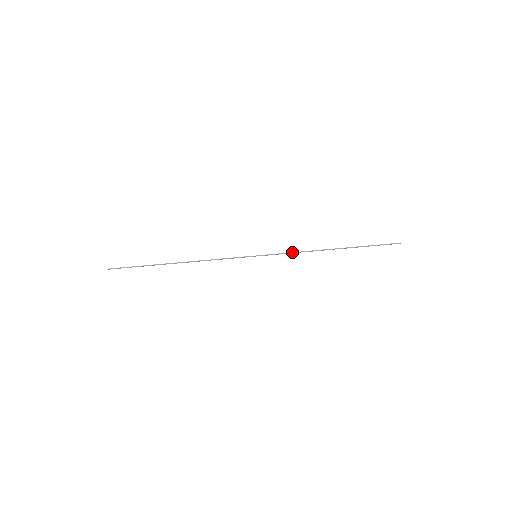
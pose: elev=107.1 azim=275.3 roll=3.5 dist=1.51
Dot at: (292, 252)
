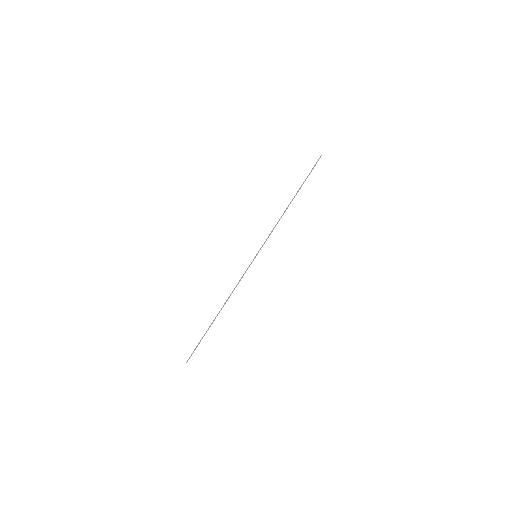
Dot at: occluded
